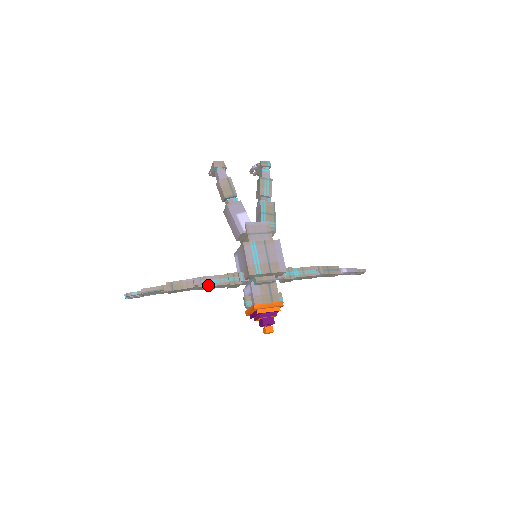
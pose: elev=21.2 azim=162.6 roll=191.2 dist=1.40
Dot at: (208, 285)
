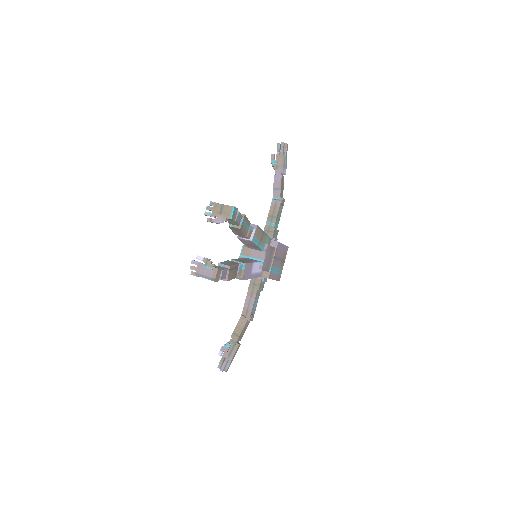
Dot at: (255, 309)
